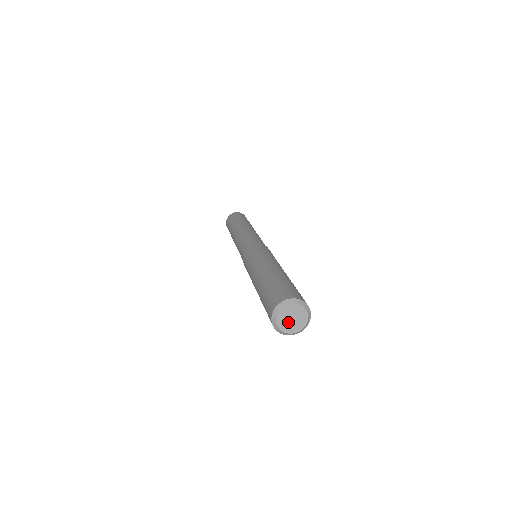
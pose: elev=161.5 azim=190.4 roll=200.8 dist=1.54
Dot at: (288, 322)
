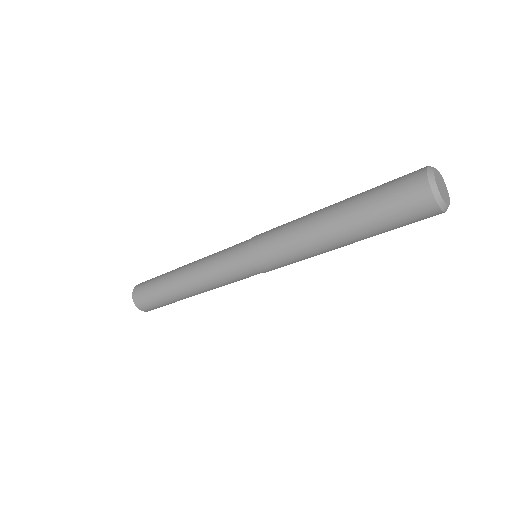
Dot at: (443, 193)
